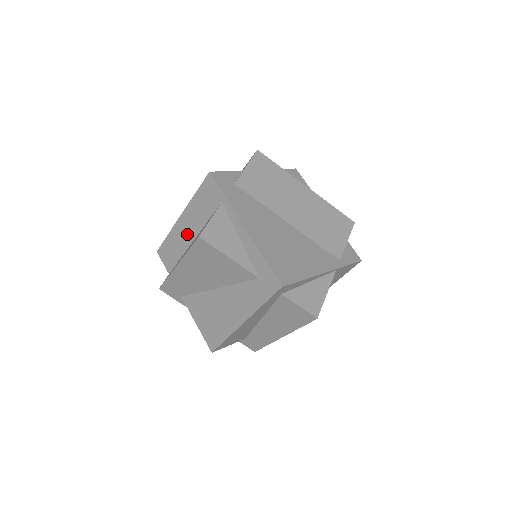
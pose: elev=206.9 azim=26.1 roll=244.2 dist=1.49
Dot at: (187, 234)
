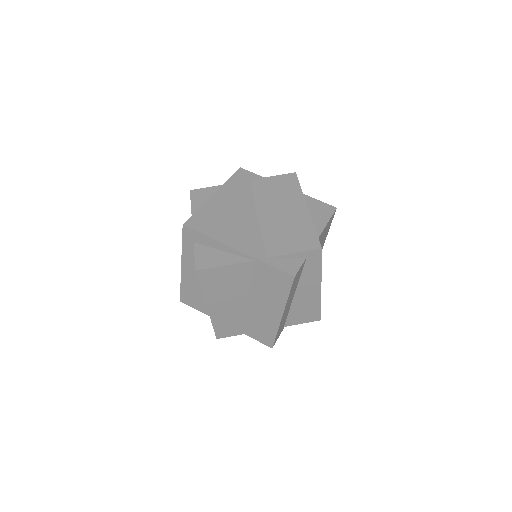
Dot at: occluded
